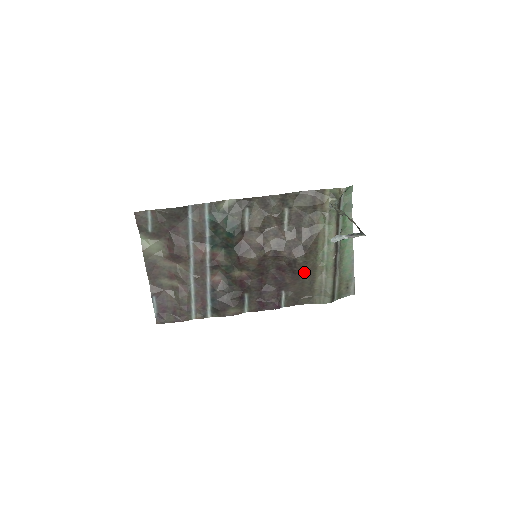
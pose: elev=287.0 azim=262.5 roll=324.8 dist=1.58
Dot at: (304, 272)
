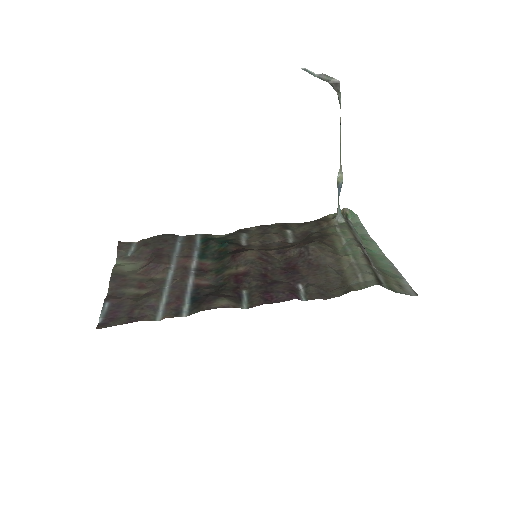
Dot at: (323, 260)
